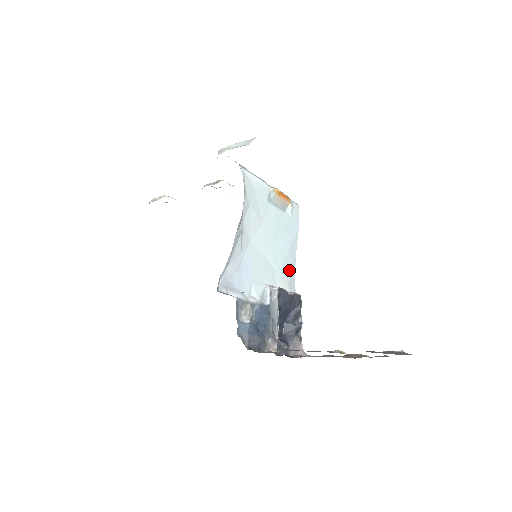
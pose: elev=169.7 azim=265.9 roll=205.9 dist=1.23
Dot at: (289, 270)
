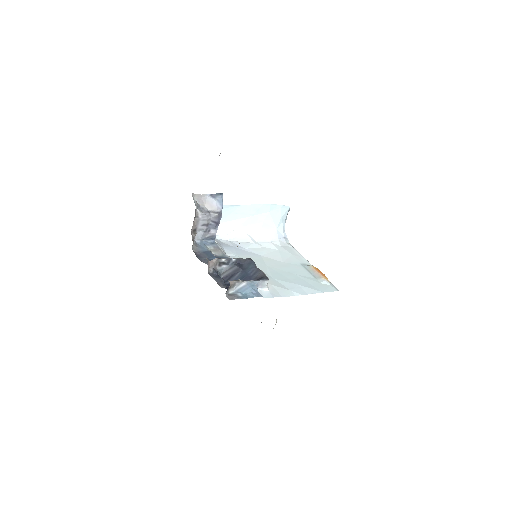
Dot at: (284, 287)
